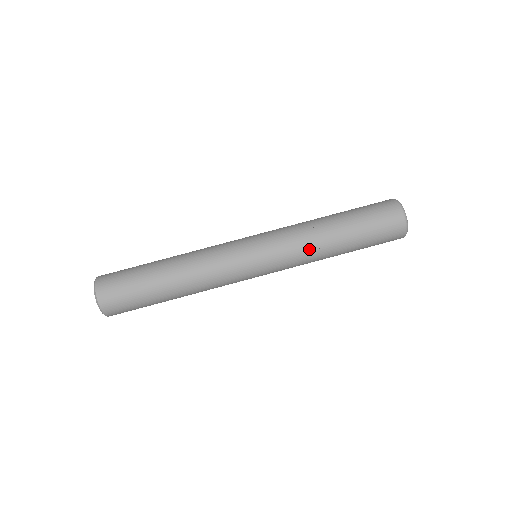
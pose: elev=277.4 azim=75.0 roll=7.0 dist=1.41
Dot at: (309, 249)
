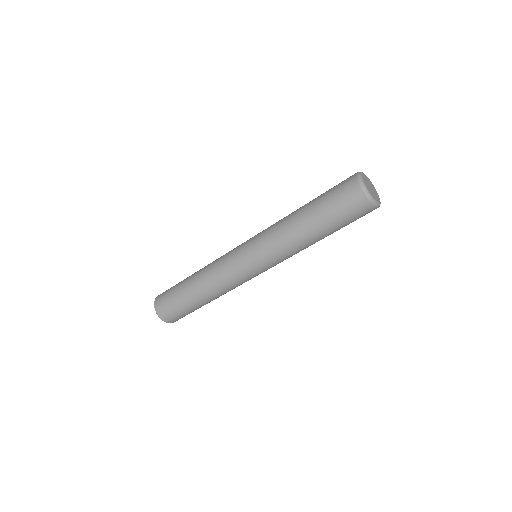
Dot at: (298, 252)
